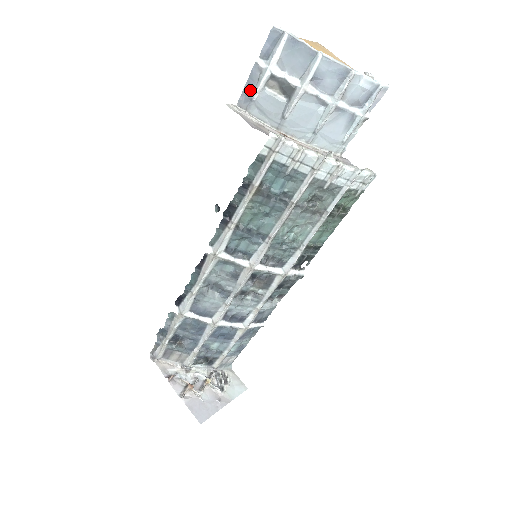
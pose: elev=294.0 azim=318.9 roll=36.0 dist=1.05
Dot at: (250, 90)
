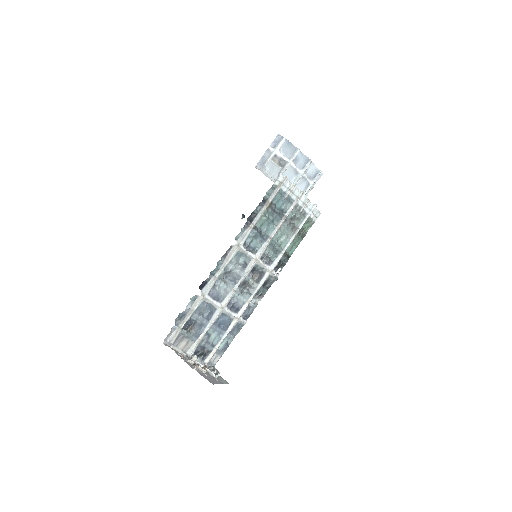
Dot at: (263, 161)
